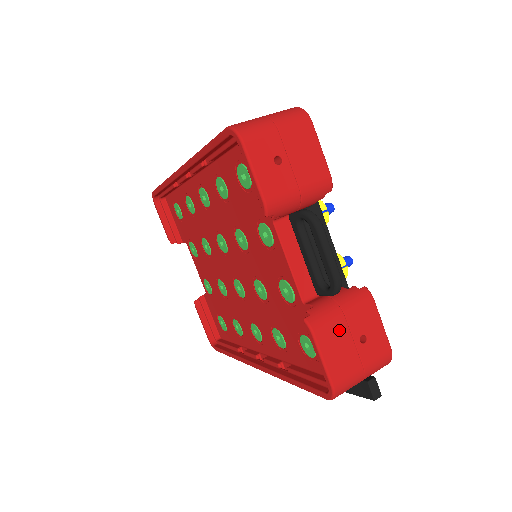
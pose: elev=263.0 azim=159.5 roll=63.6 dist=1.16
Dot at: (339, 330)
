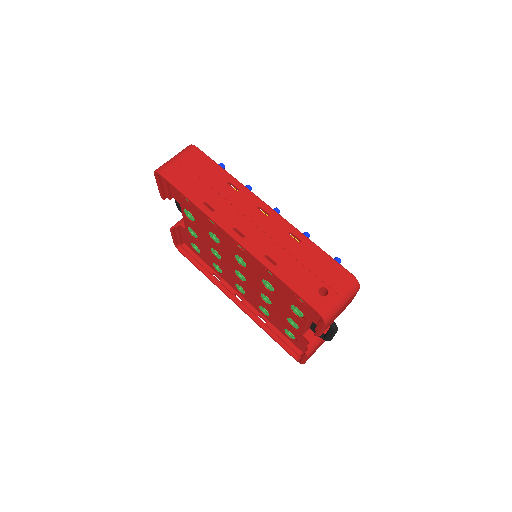
Dot at: occluded
